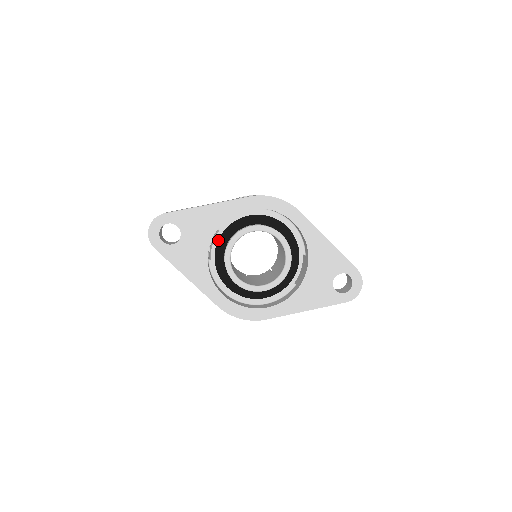
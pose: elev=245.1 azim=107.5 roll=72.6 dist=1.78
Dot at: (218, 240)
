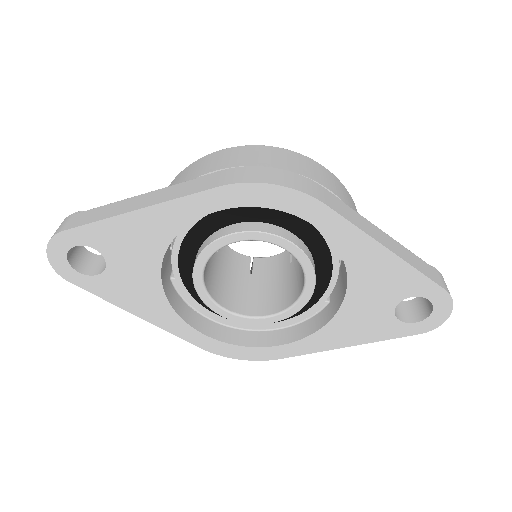
Dot at: (179, 250)
